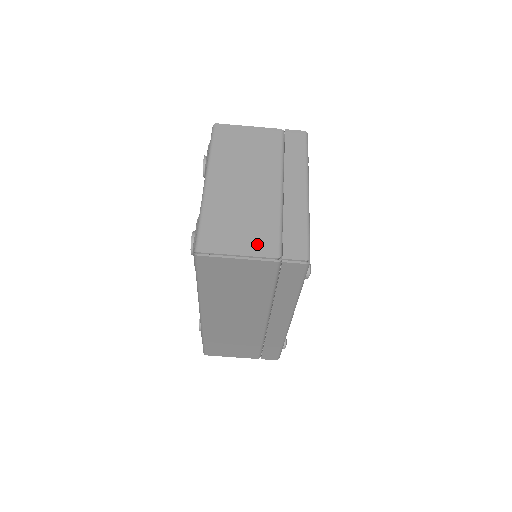
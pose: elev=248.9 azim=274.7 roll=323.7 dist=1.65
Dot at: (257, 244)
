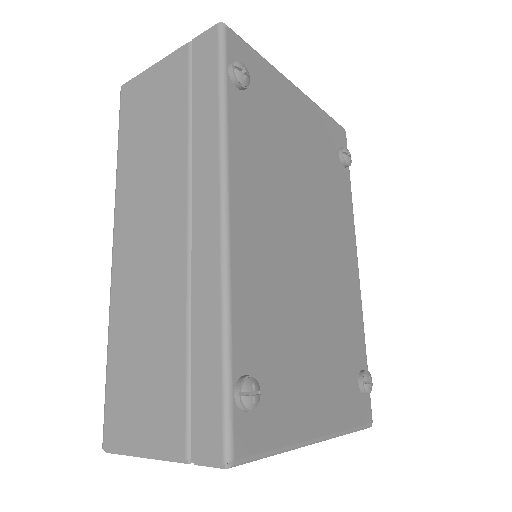
Dot at: occluded
